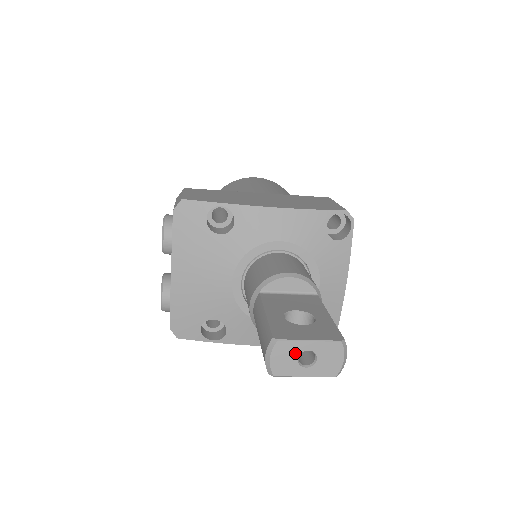
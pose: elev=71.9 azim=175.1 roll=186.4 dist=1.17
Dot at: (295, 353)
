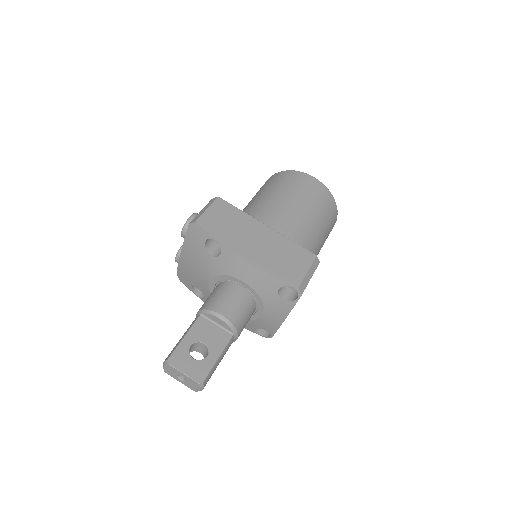
Dot at: (176, 373)
